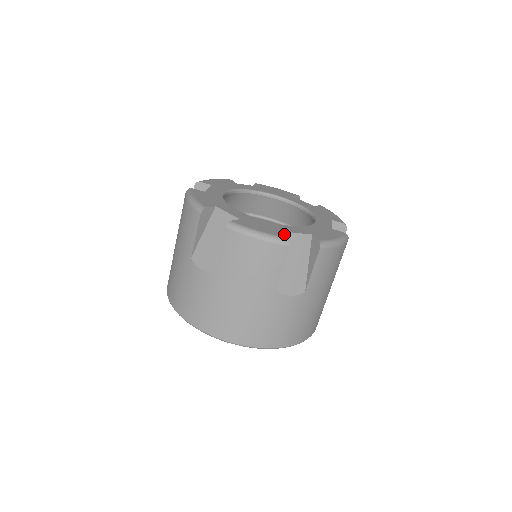
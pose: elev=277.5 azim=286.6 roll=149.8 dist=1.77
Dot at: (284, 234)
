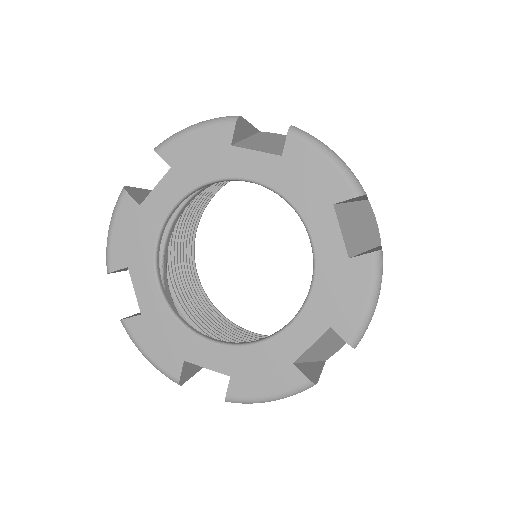
Dot at: (299, 373)
